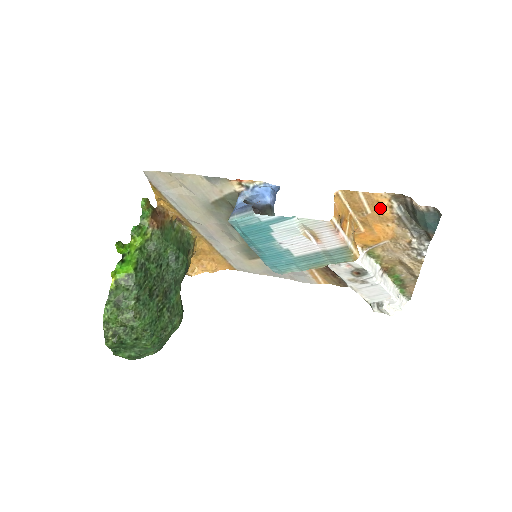
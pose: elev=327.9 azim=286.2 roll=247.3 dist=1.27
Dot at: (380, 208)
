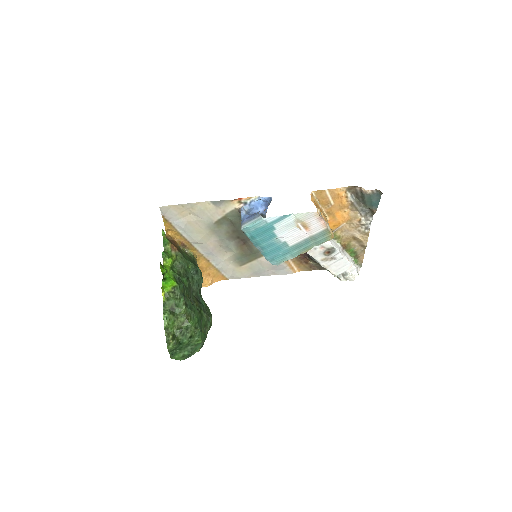
Dot at: (340, 199)
